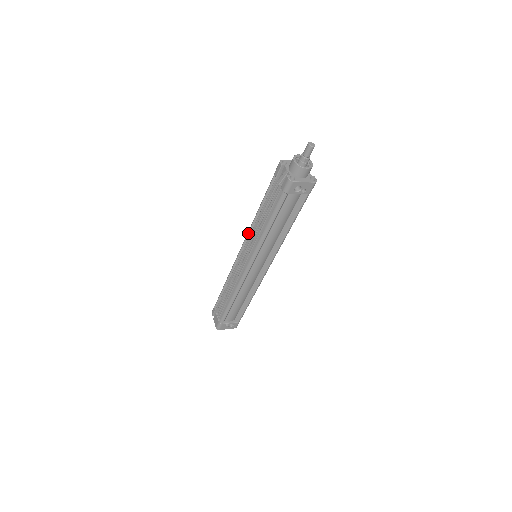
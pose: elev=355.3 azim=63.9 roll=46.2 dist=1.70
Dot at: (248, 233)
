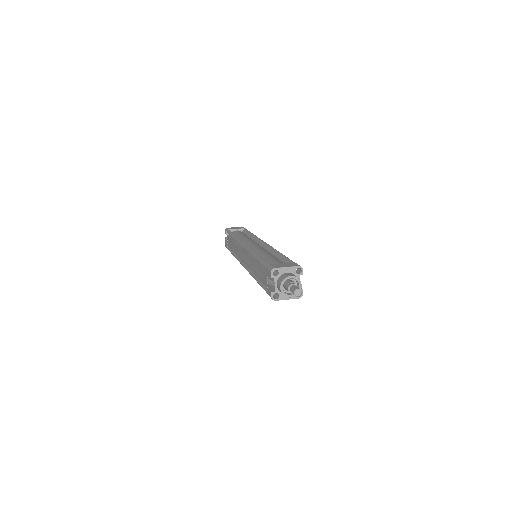
Dot at: occluded
